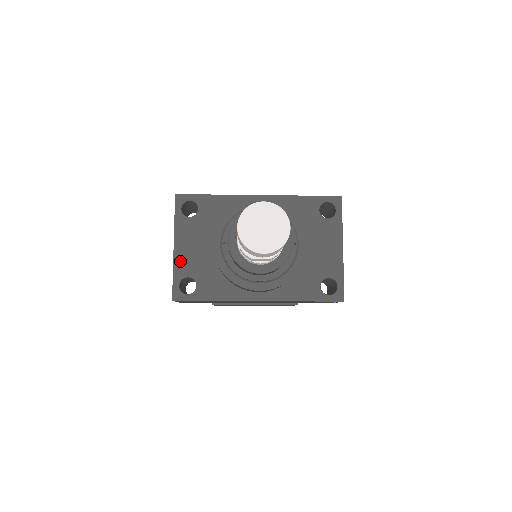
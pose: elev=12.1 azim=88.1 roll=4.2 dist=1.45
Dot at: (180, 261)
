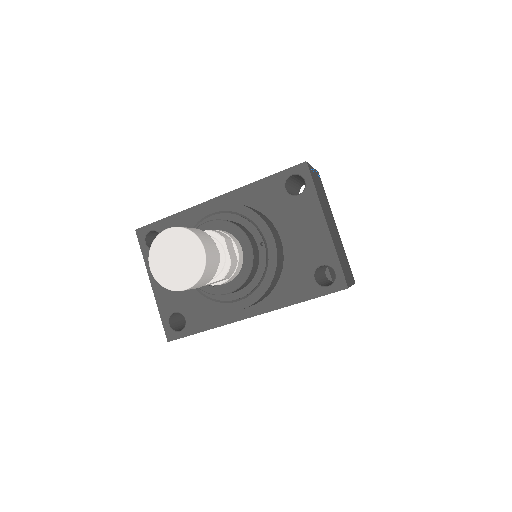
Dot at: (162, 298)
